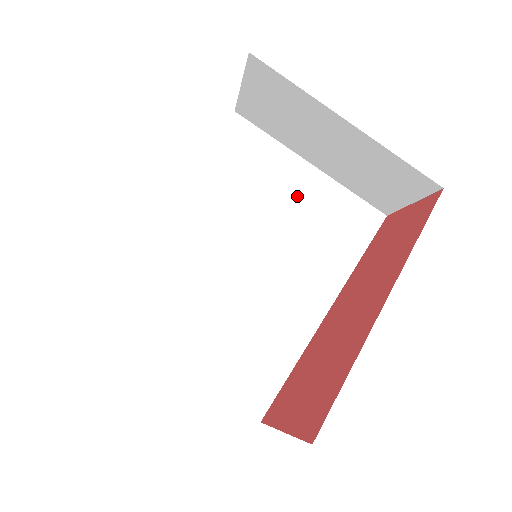
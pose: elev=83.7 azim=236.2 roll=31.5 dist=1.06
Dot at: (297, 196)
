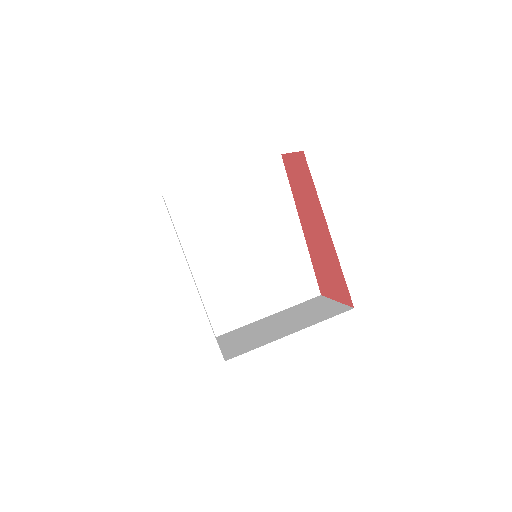
Dot at: (234, 196)
